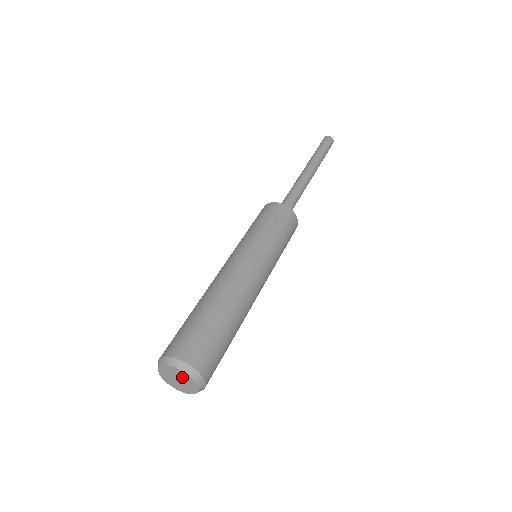
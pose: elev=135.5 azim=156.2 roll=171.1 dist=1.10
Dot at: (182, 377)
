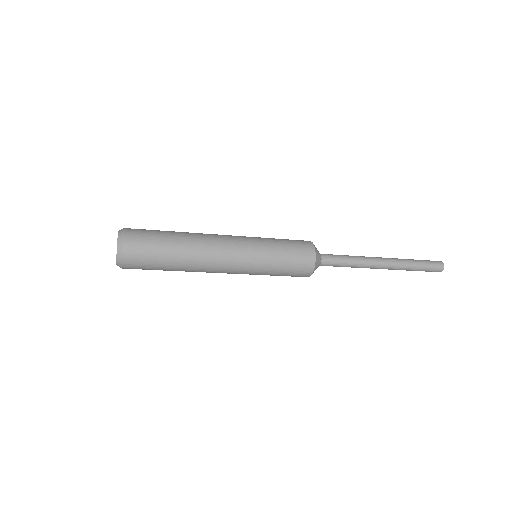
Dot at: occluded
